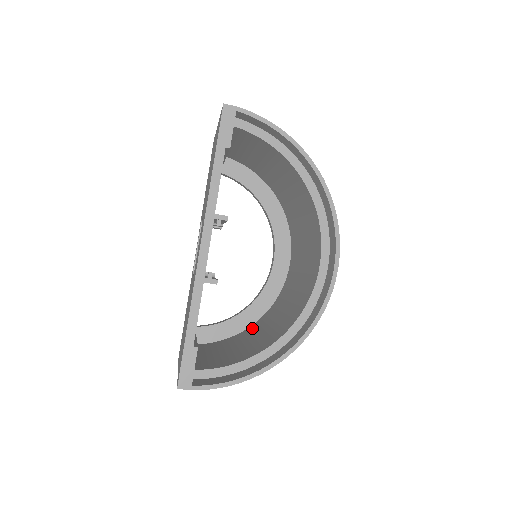
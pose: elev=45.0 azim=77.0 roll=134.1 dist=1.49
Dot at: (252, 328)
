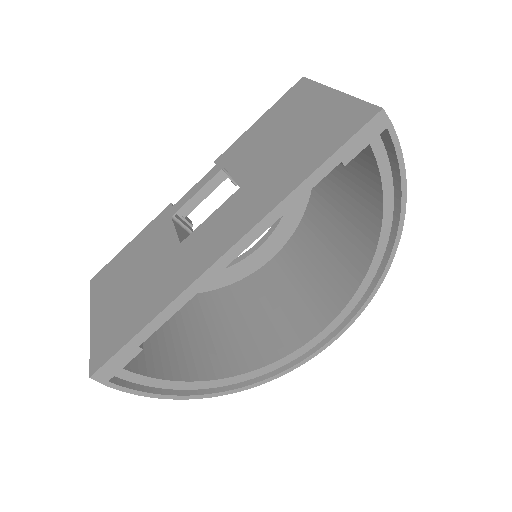
Dot at: (191, 302)
